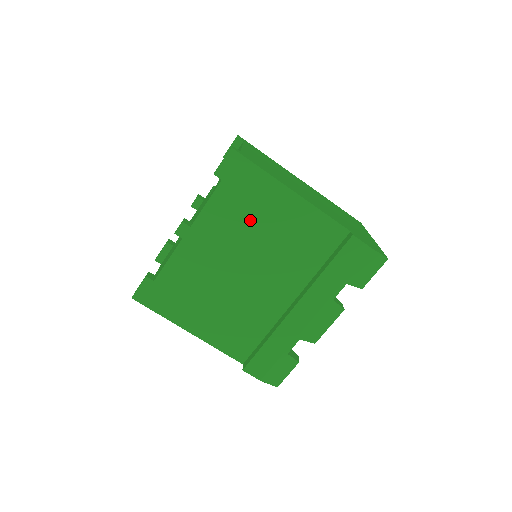
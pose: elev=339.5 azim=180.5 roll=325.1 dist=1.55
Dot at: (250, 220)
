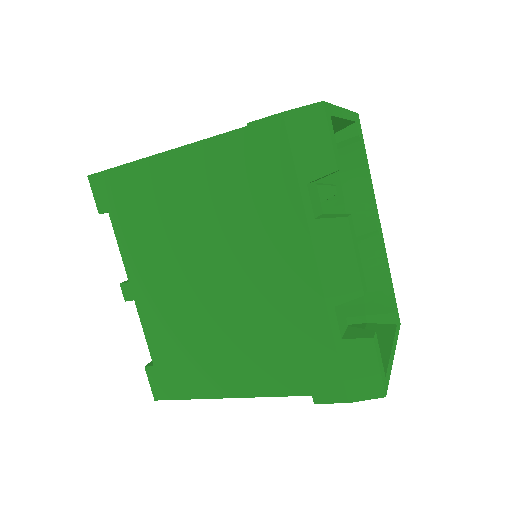
Dot at: (161, 223)
